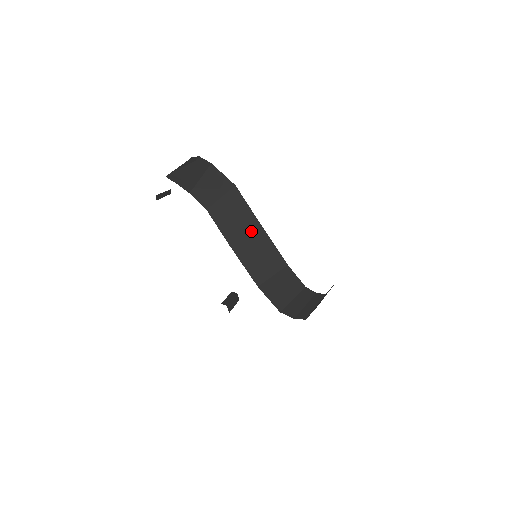
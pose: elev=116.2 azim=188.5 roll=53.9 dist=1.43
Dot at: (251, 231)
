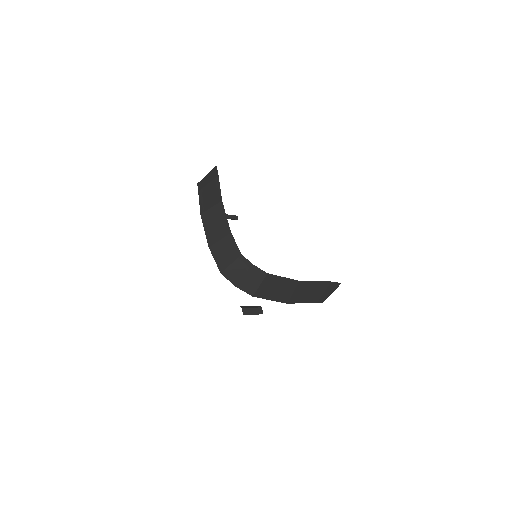
Dot at: (215, 205)
